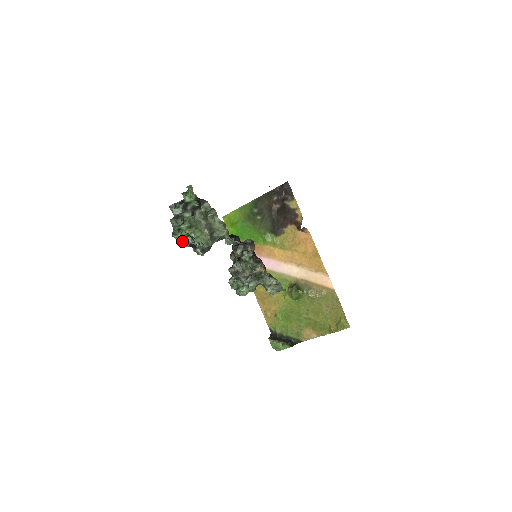
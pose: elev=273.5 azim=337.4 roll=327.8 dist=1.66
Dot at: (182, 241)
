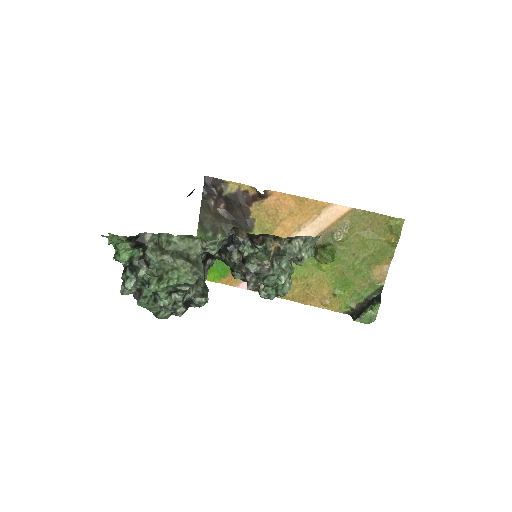
Dot at: (173, 312)
